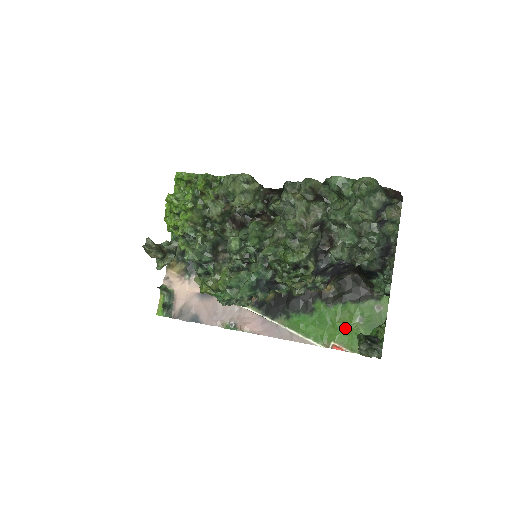
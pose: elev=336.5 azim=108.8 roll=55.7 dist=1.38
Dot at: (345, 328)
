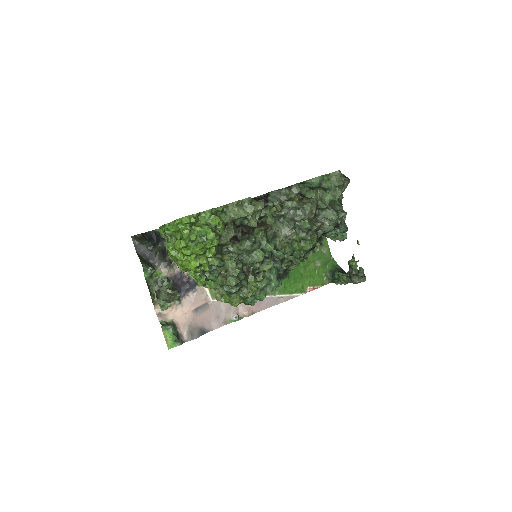
Dot at: (312, 274)
